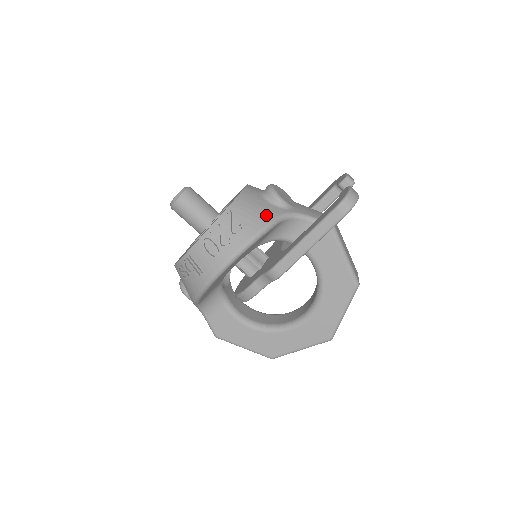
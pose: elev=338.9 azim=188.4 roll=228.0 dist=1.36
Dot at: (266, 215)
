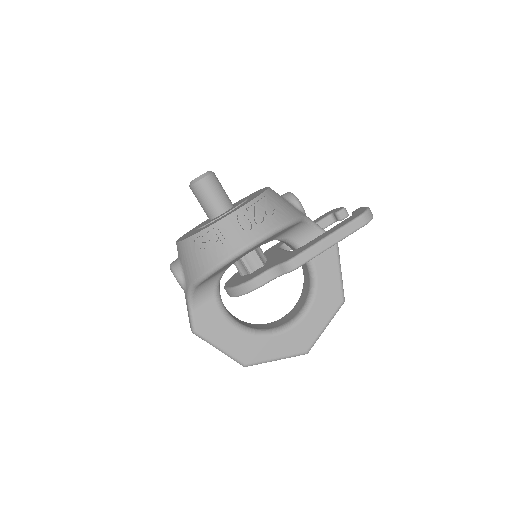
Dot at: (293, 210)
